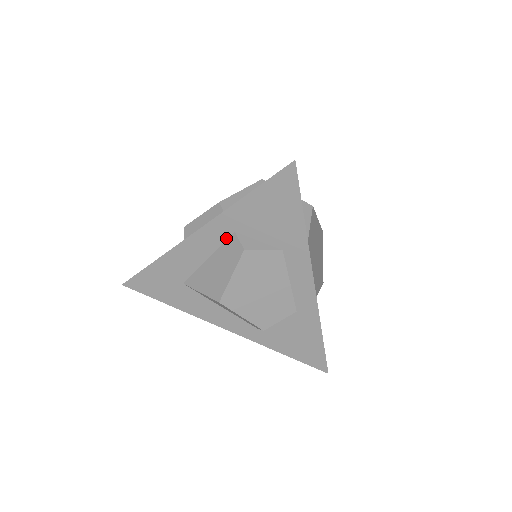
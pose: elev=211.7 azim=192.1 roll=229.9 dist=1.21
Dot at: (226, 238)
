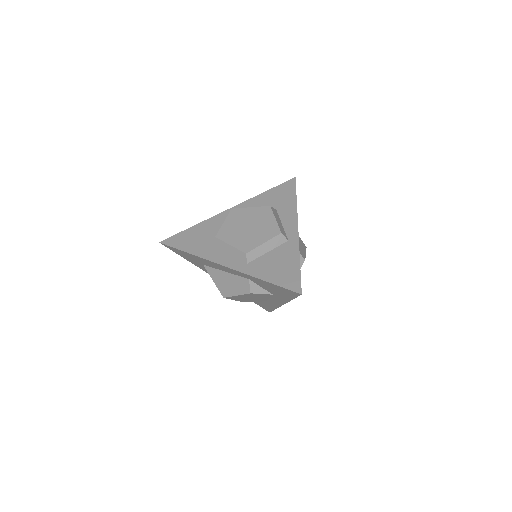
Dot at: (242, 277)
